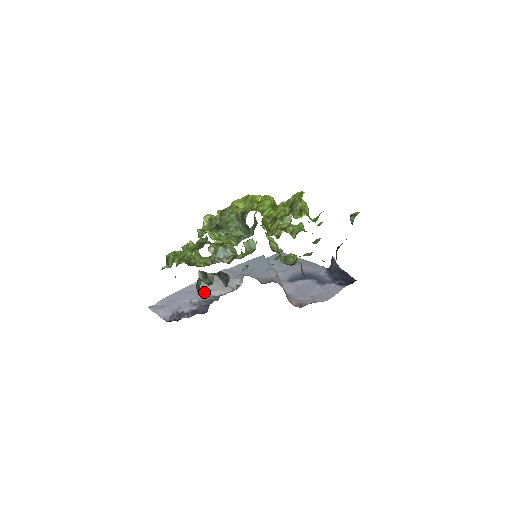
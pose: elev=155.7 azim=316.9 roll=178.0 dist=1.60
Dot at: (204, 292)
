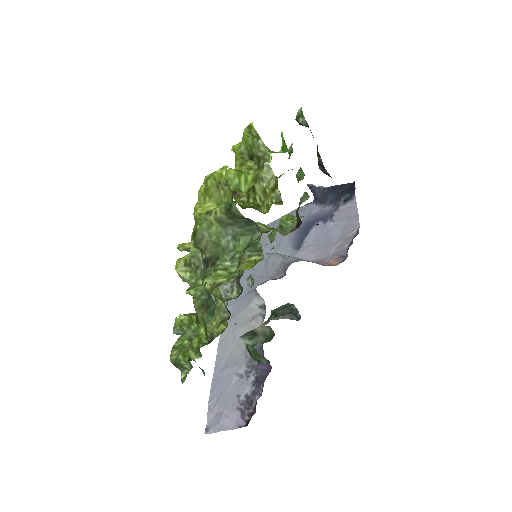
Dot at: (239, 350)
